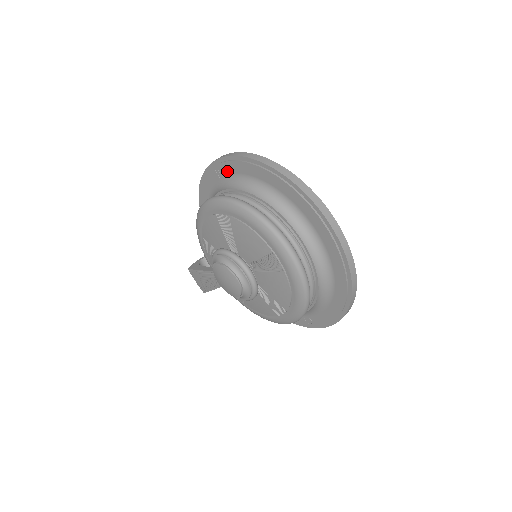
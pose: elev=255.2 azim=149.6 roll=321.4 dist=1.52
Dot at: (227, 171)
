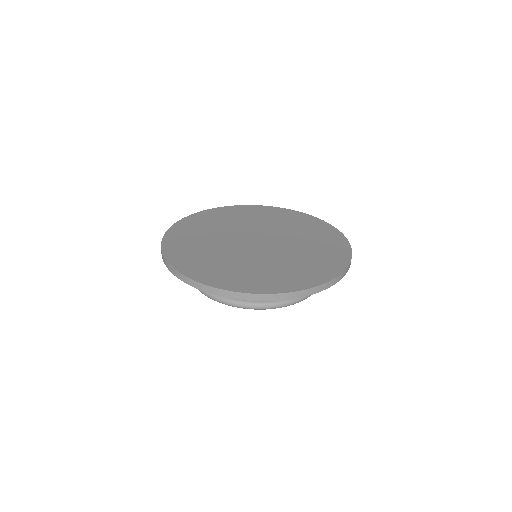
Dot at: occluded
